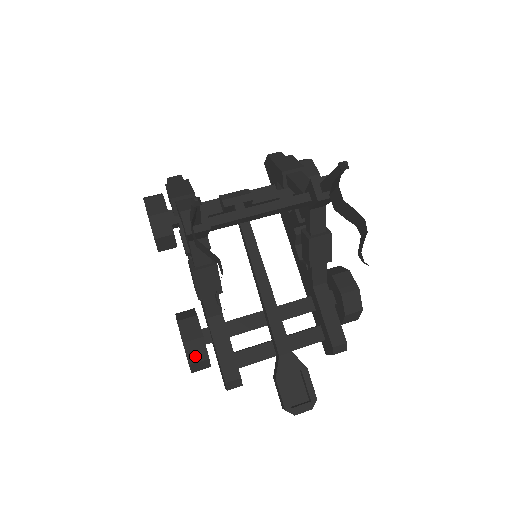
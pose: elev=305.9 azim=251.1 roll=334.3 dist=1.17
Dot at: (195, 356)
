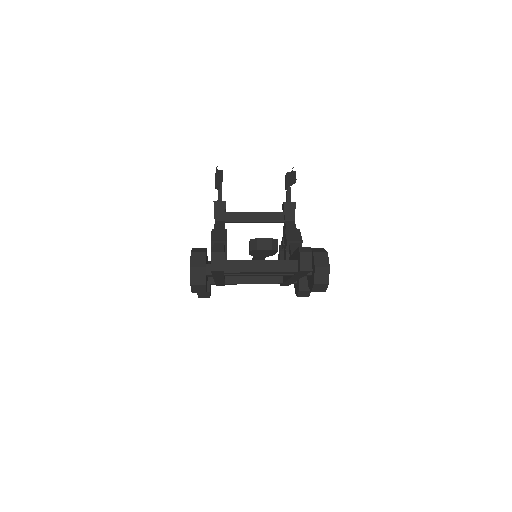
Dot at: (197, 251)
